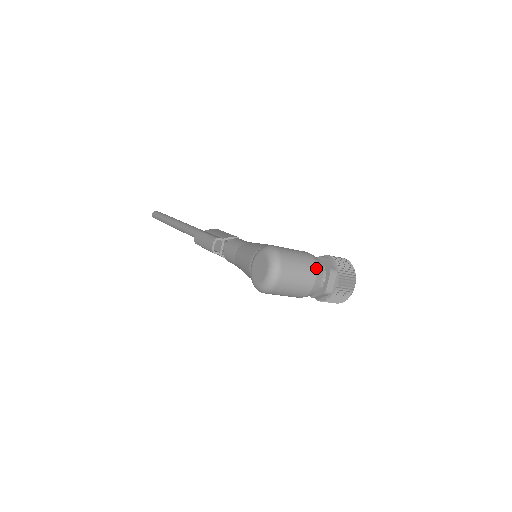
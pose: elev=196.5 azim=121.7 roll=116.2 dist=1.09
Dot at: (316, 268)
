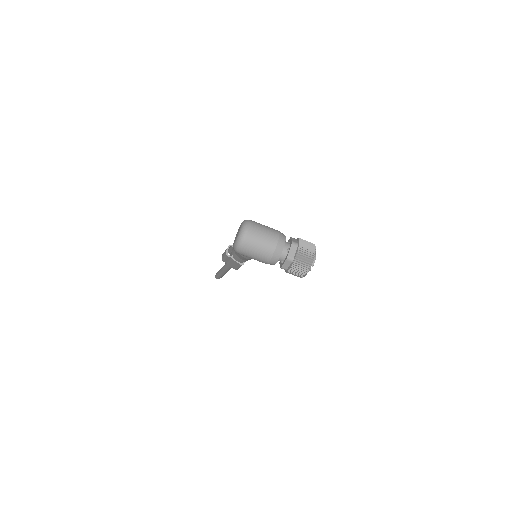
Dot at: (279, 236)
